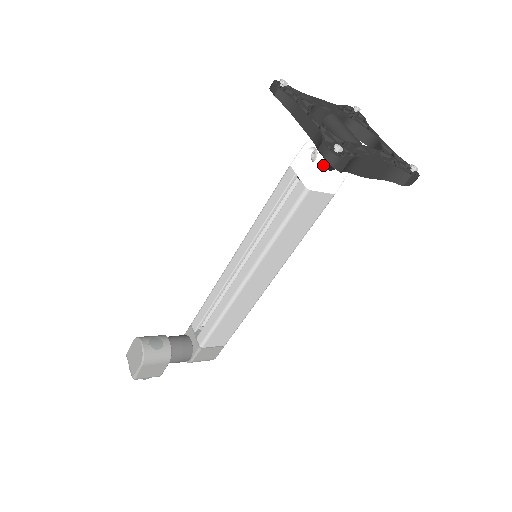
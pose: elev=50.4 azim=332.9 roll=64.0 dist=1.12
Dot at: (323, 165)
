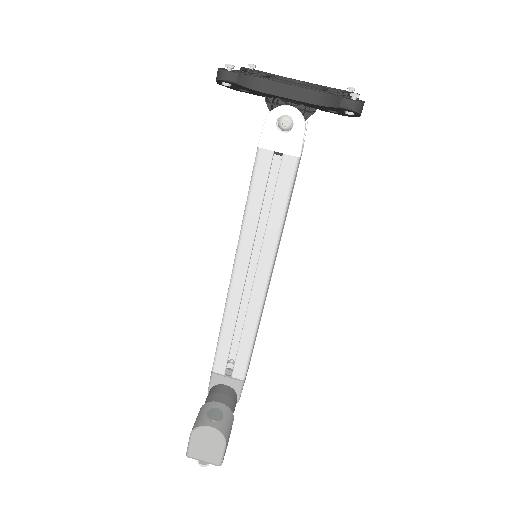
Dot at: (304, 126)
